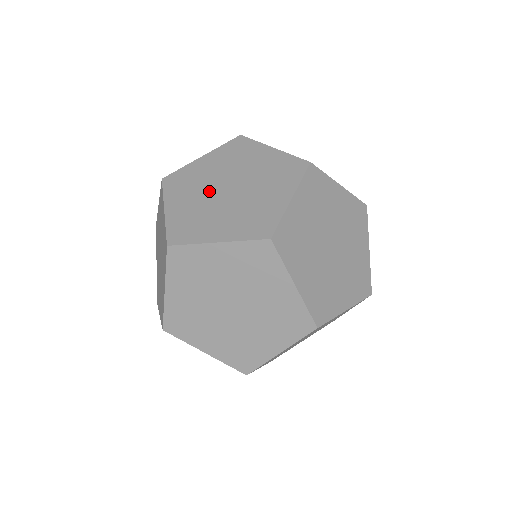
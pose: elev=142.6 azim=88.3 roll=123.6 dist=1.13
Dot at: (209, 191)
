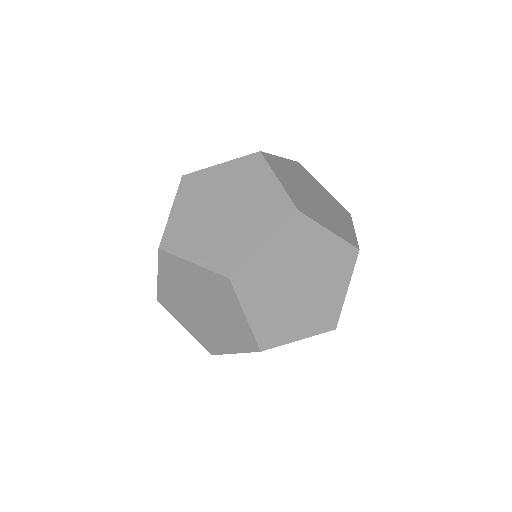
Dot at: (188, 296)
